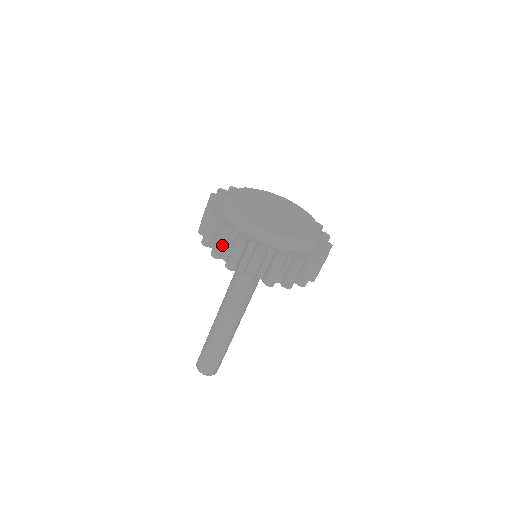
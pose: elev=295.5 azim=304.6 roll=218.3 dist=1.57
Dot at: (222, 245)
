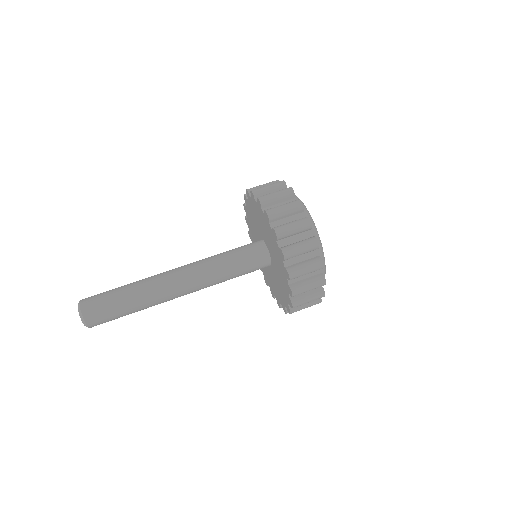
Dot at: (285, 213)
